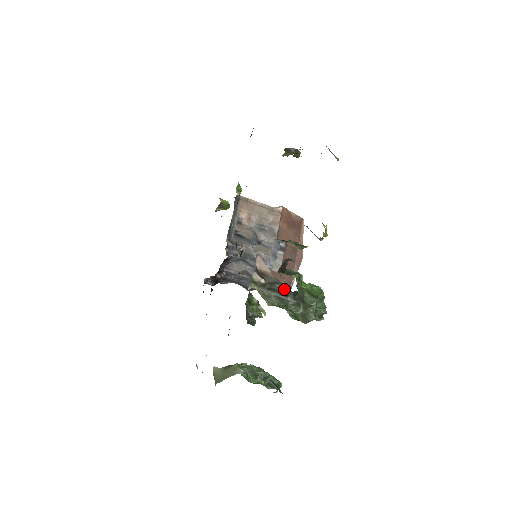
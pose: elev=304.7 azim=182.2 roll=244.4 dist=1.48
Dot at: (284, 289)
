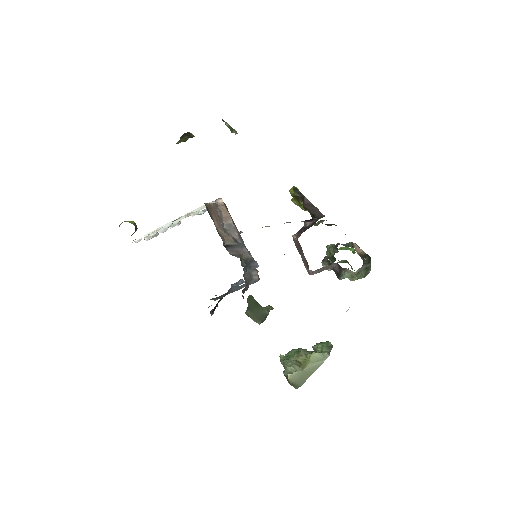
Dot at: (369, 258)
